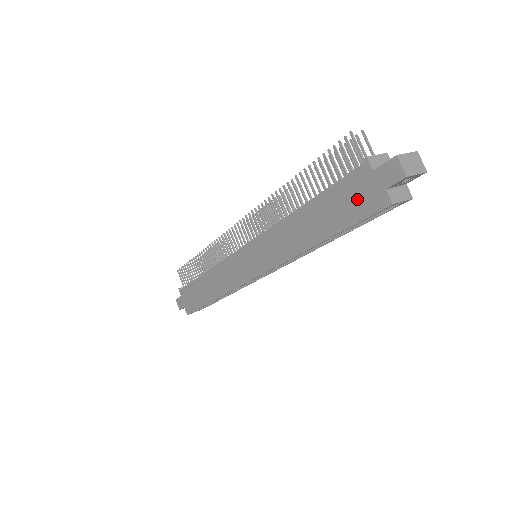
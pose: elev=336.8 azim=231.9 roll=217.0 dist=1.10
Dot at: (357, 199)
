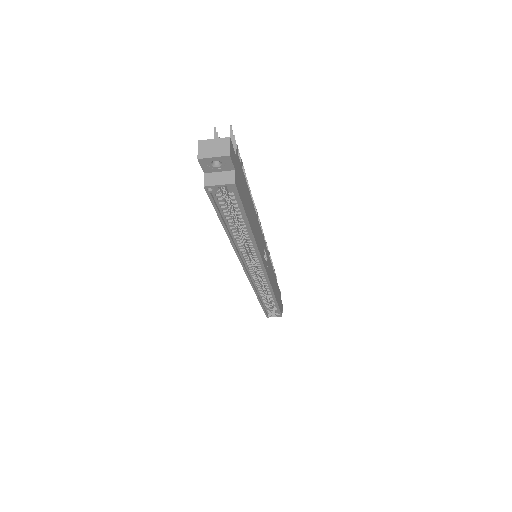
Dot at: occluded
